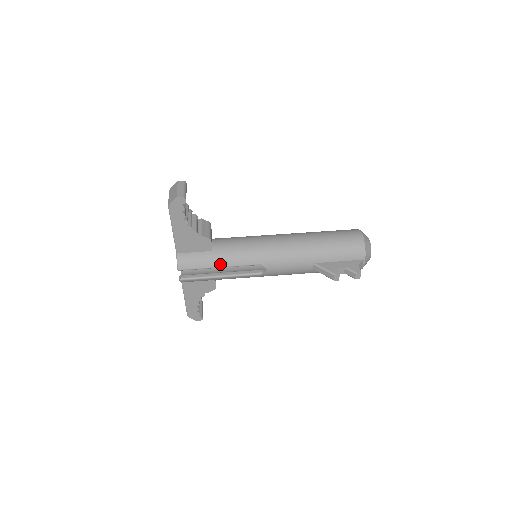
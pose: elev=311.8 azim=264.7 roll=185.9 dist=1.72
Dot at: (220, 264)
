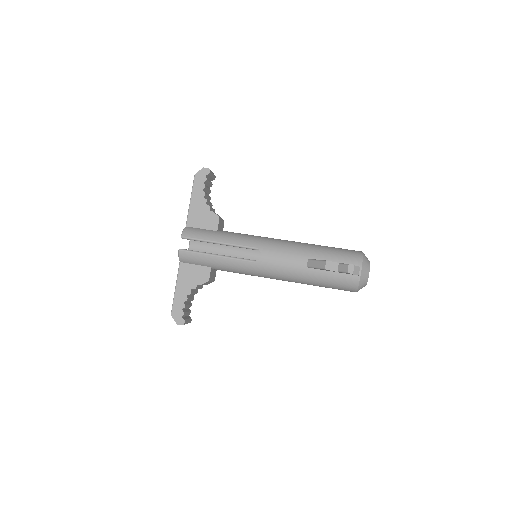
Dot at: (220, 240)
